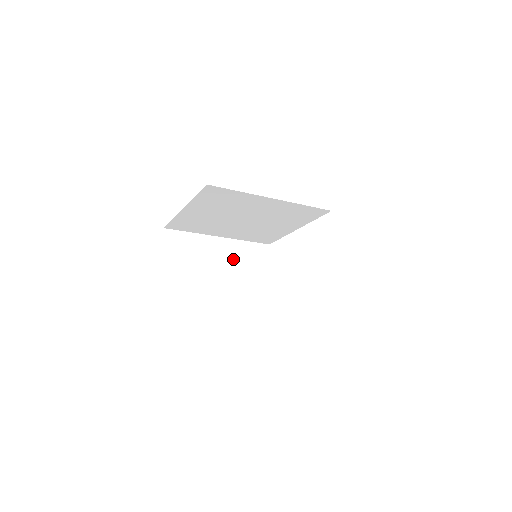
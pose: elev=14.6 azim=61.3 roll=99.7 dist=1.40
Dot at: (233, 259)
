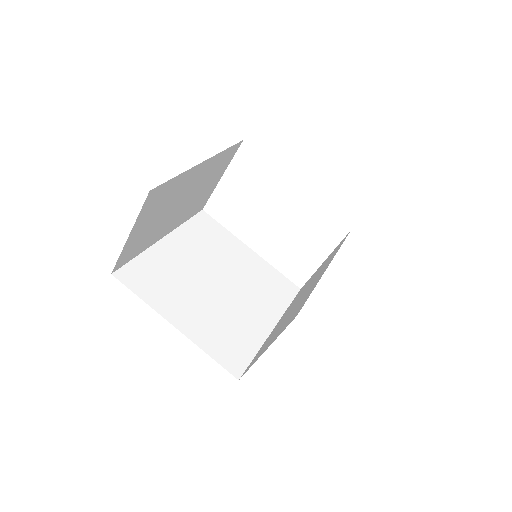
Dot at: (202, 178)
